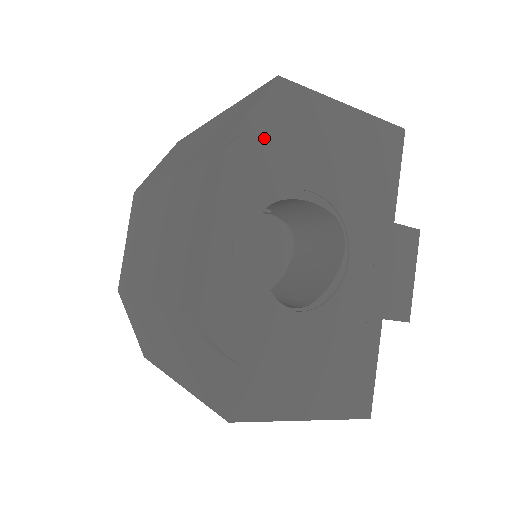
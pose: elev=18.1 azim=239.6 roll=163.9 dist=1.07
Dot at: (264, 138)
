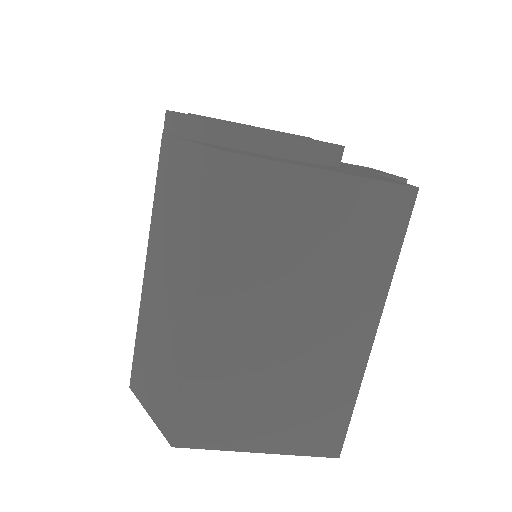
Dot at: occluded
